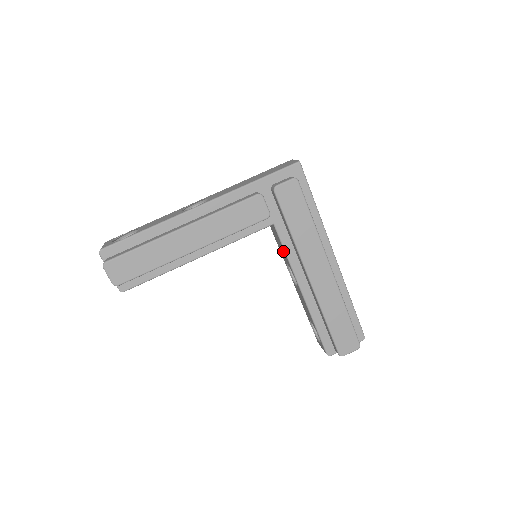
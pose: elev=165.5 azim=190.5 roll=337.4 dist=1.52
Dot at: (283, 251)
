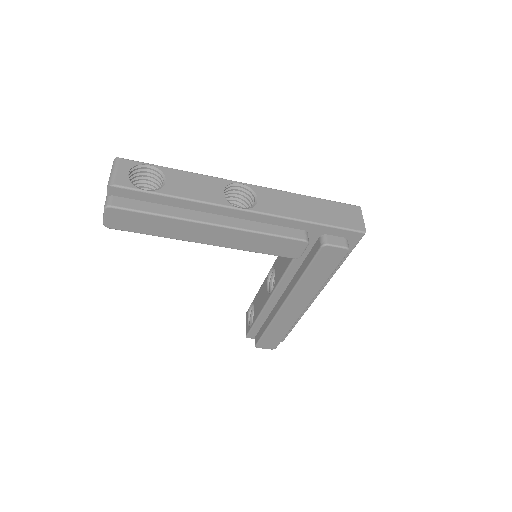
Dot at: (282, 270)
